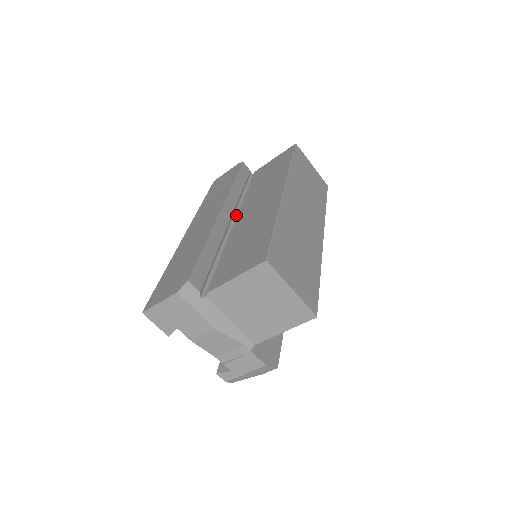
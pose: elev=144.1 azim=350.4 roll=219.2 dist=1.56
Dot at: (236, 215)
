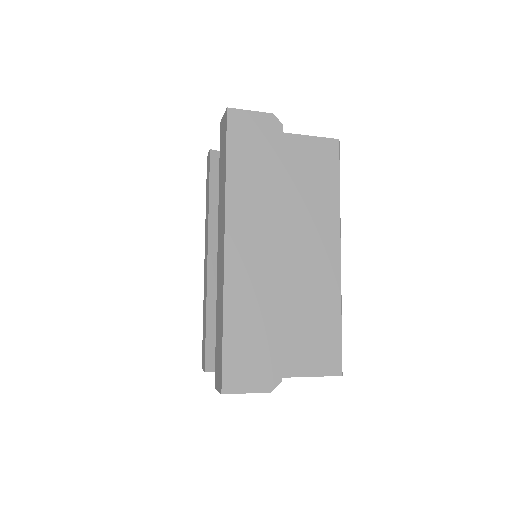
Dot at: occluded
